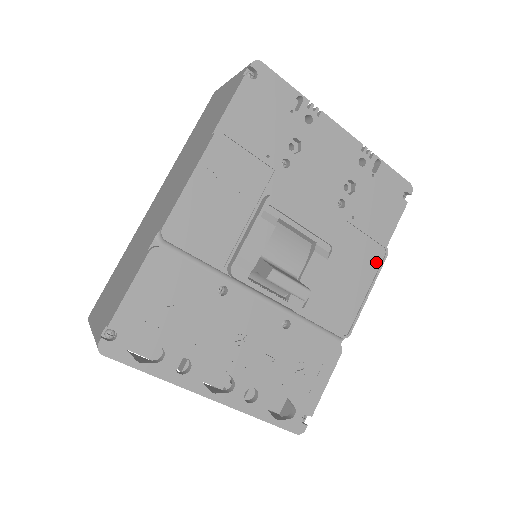
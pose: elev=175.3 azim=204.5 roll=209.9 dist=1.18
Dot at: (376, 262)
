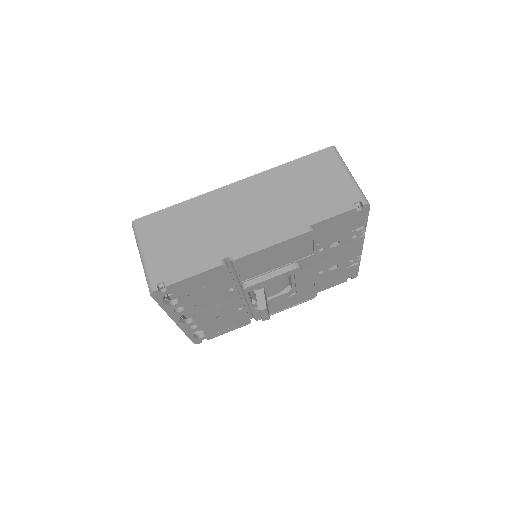
Dot at: (304, 299)
